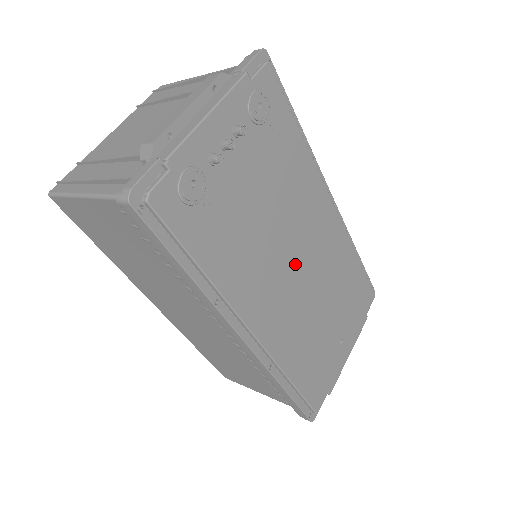
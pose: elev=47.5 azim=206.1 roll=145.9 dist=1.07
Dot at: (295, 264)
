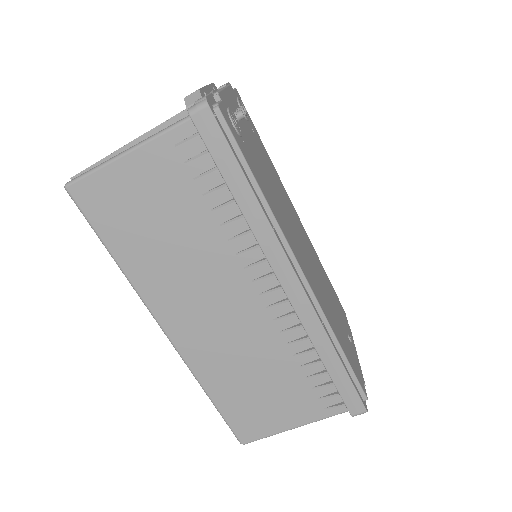
Dot at: (299, 239)
